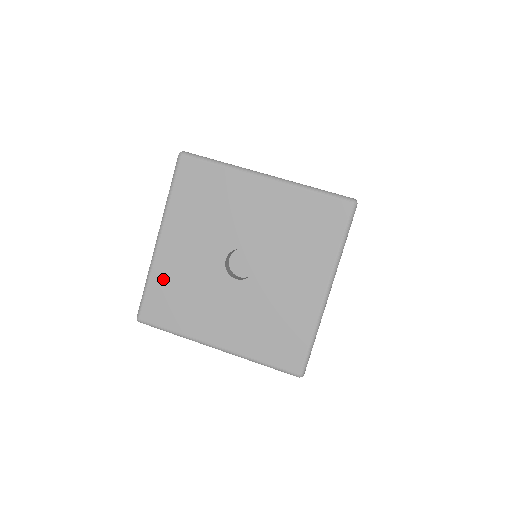
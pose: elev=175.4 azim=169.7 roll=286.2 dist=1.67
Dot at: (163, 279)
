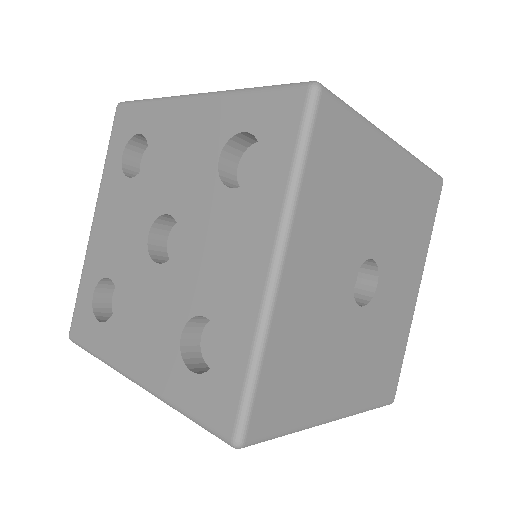
Dot at: (284, 345)
